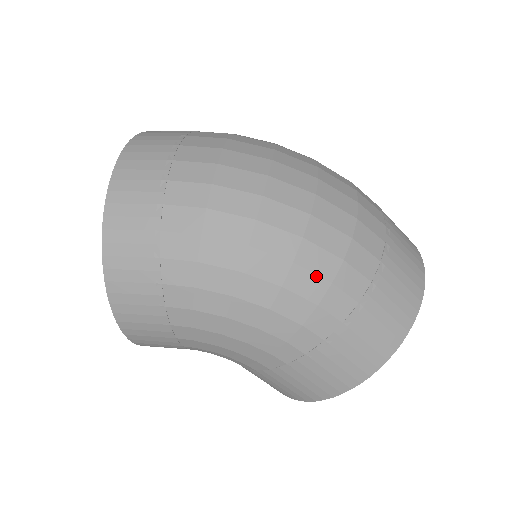
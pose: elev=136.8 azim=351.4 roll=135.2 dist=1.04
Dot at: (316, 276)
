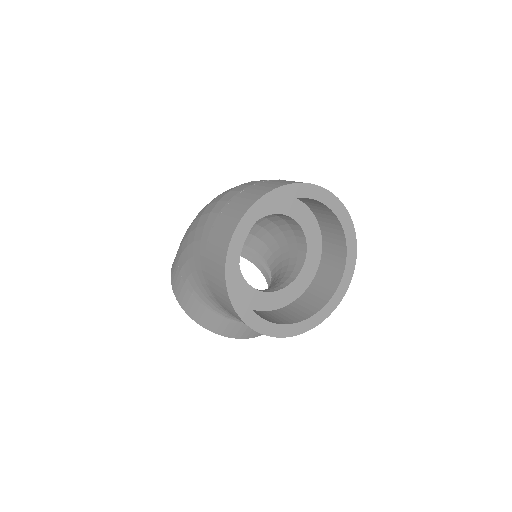
Dot at: (214, 203)
